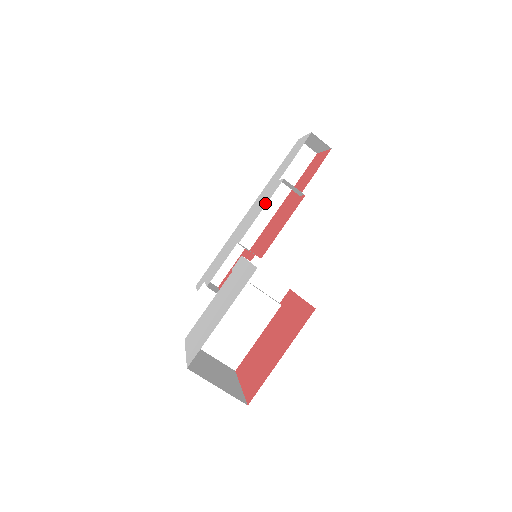
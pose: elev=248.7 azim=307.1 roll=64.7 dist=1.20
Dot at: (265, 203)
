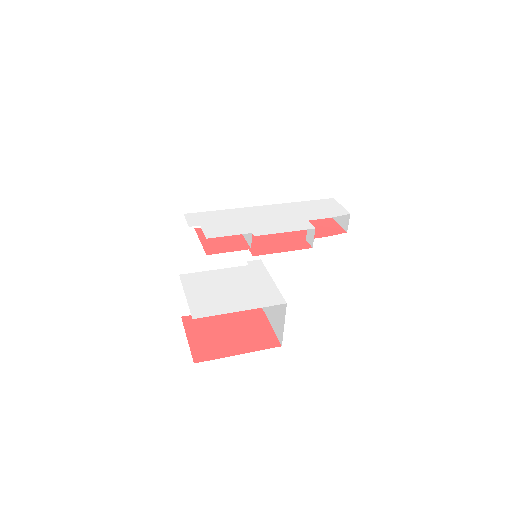
Dot at: (291, 229)
